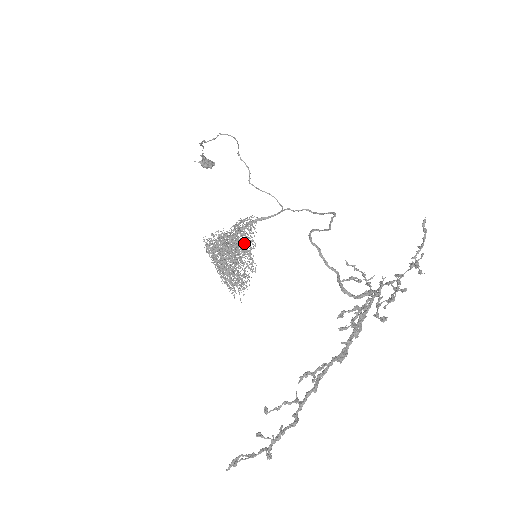
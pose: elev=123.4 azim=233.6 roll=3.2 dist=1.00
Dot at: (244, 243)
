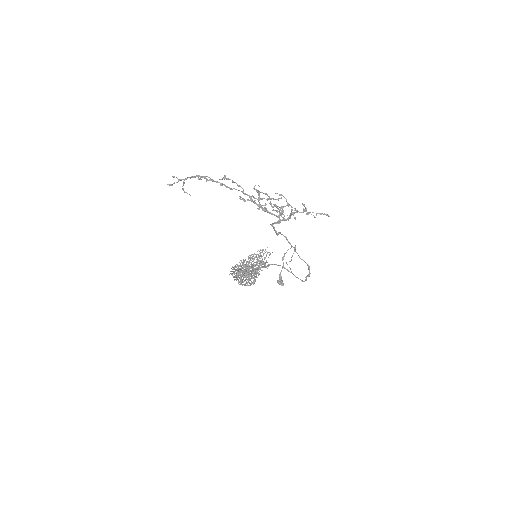
Dot at: occluded
